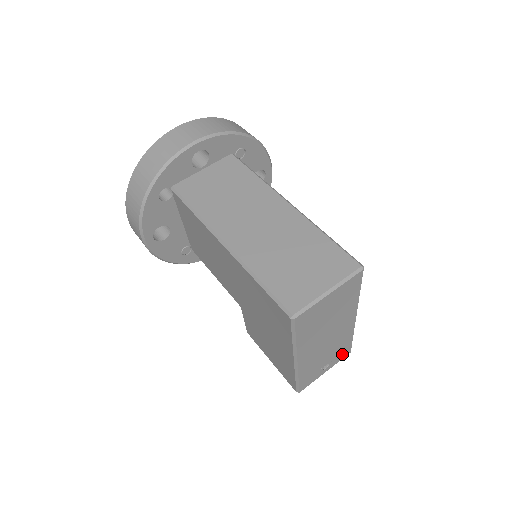
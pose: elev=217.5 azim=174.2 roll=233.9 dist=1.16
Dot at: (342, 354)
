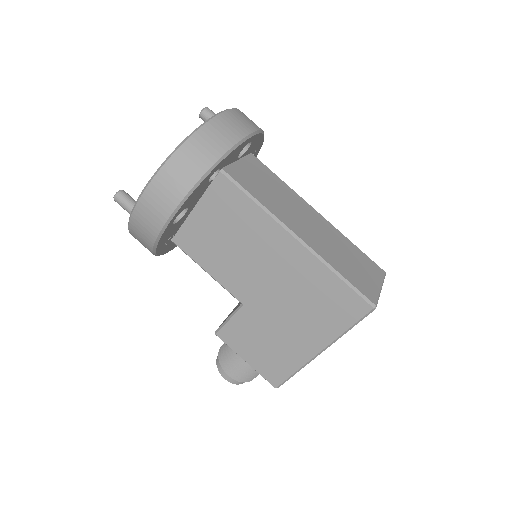
Dot at: occluded
